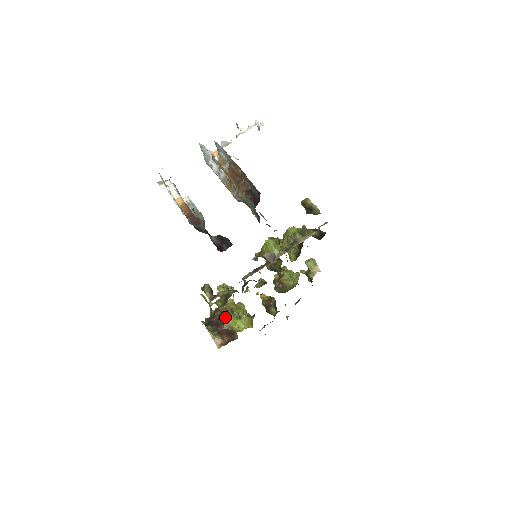
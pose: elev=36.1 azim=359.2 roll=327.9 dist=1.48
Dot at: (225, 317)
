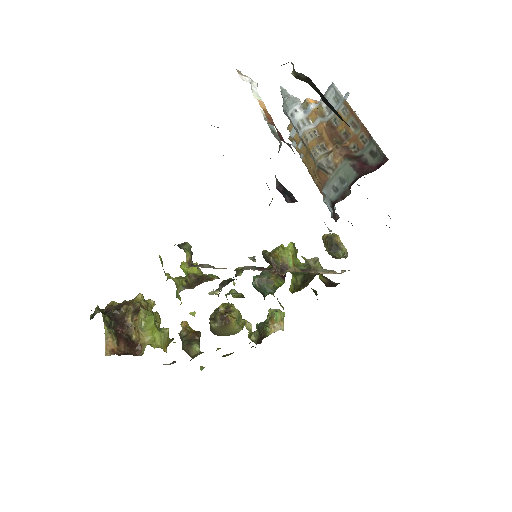
Dot at: (146, 315)
